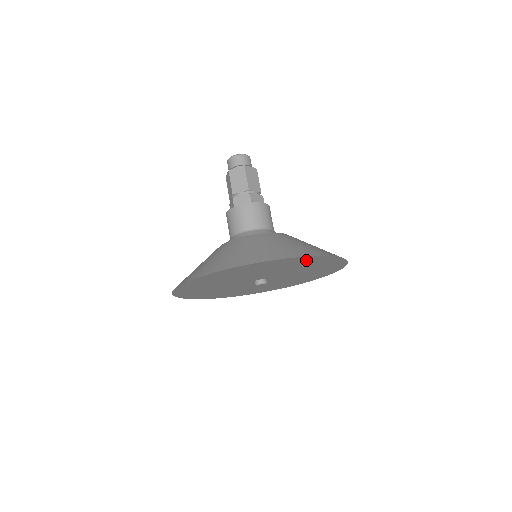
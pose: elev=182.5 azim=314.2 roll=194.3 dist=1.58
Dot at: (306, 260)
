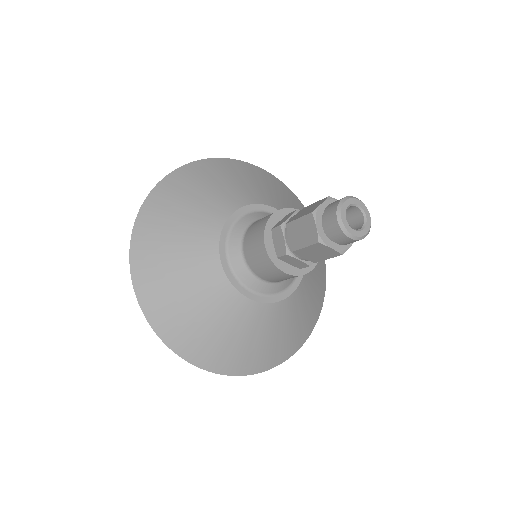
Dot at: occluded
